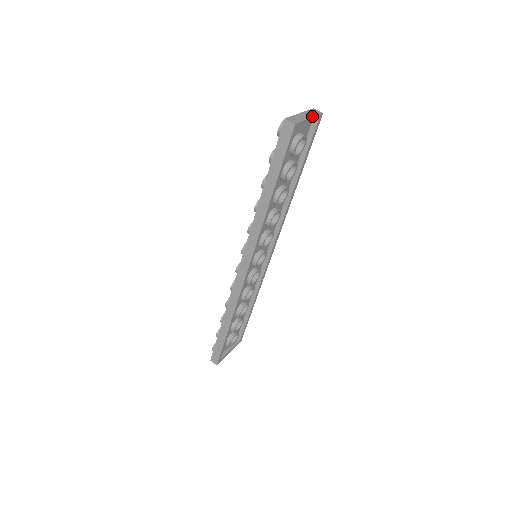
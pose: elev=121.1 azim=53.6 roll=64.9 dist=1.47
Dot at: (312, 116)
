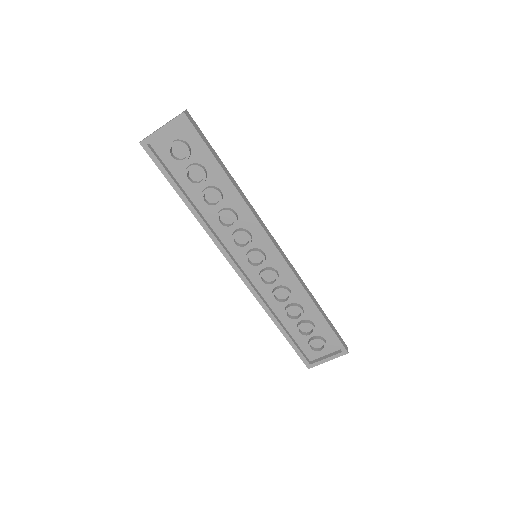
Dot at: (167, 123)
